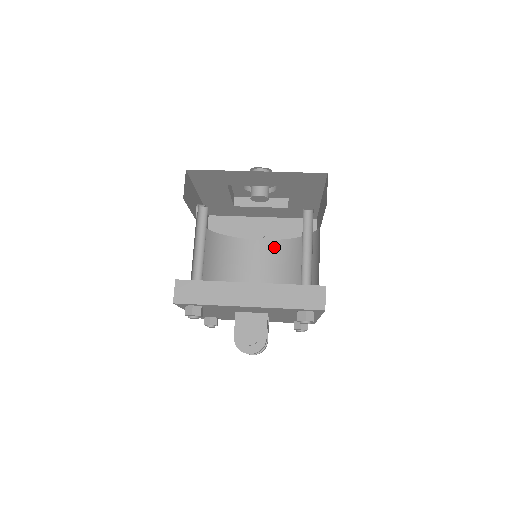
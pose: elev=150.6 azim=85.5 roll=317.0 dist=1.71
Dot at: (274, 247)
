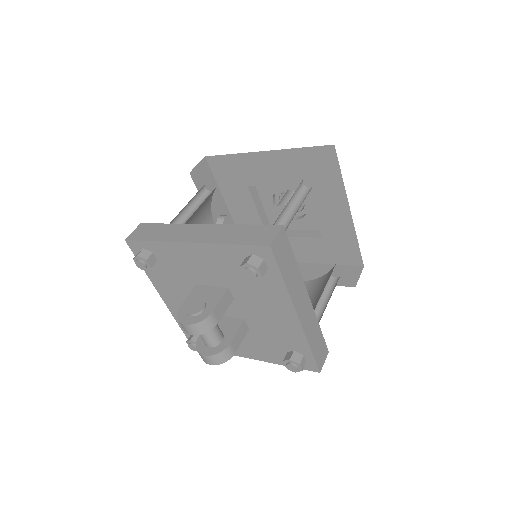
Dot at: occluded
